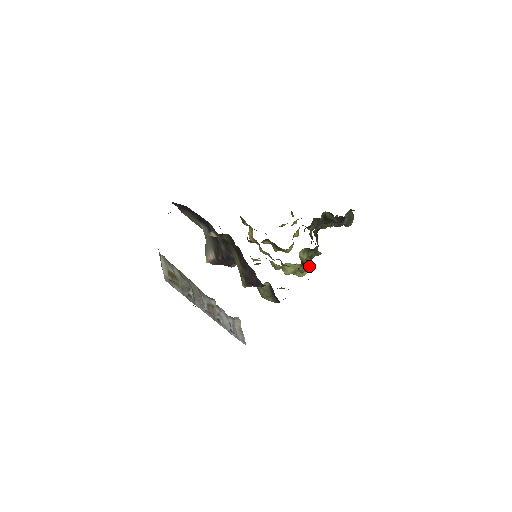
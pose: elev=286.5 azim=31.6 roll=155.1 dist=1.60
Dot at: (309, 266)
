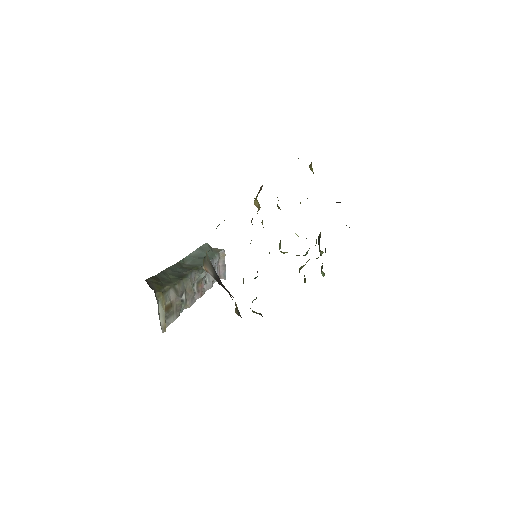
Dot at: occluded
